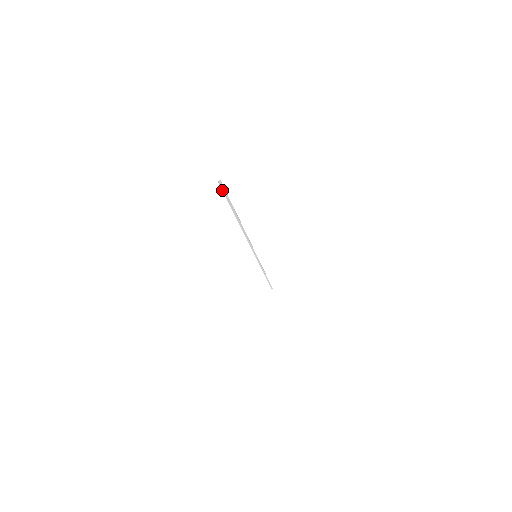
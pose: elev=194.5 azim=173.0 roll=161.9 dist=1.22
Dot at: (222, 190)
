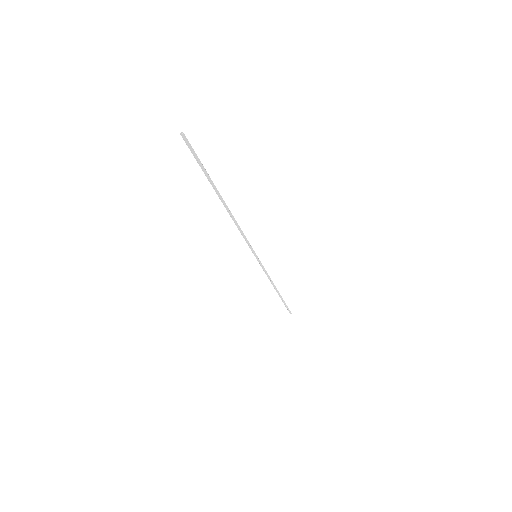
Dot at: (187, 145)
